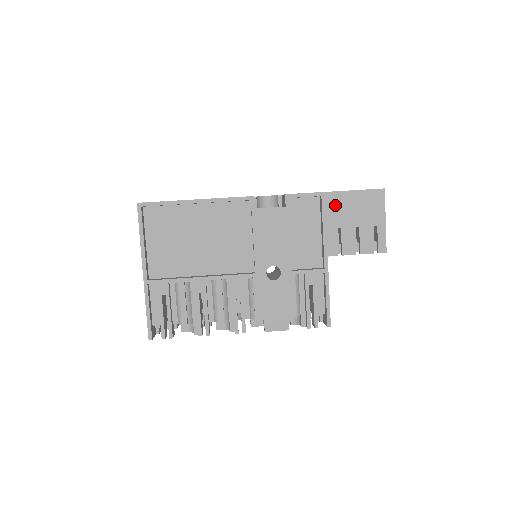
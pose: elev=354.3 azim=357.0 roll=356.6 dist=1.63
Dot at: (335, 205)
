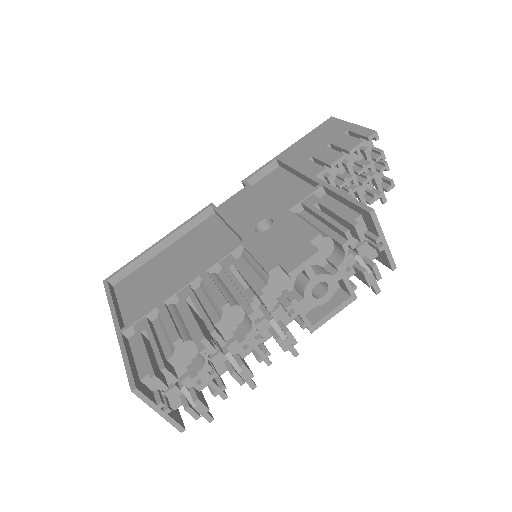
Dot at: (293, 153)
